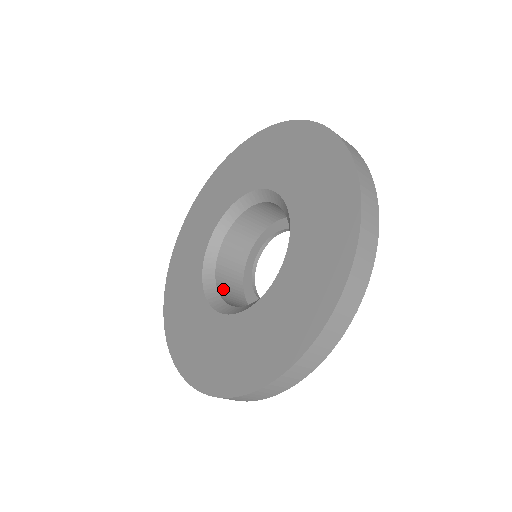
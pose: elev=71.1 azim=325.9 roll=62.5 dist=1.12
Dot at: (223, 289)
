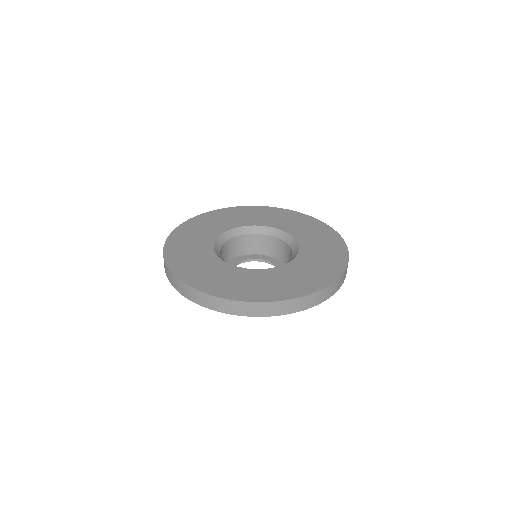
Dot at: (222, 251)
